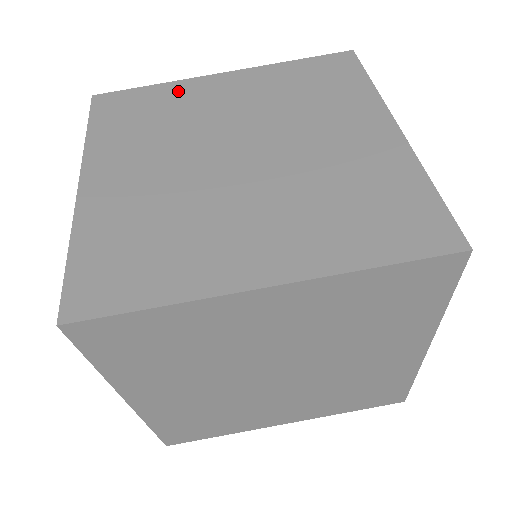
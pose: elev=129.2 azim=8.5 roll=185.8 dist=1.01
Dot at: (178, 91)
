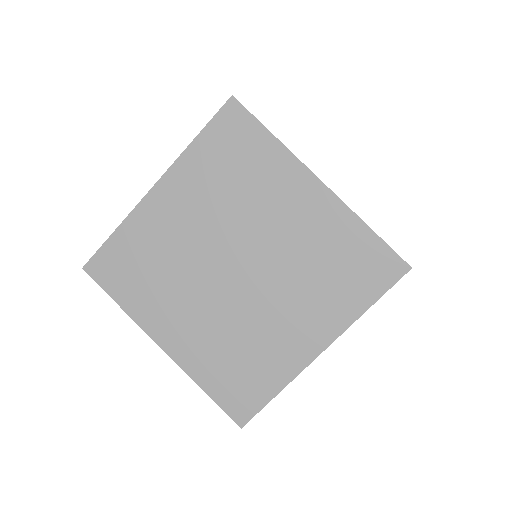
Dot at: occluded
